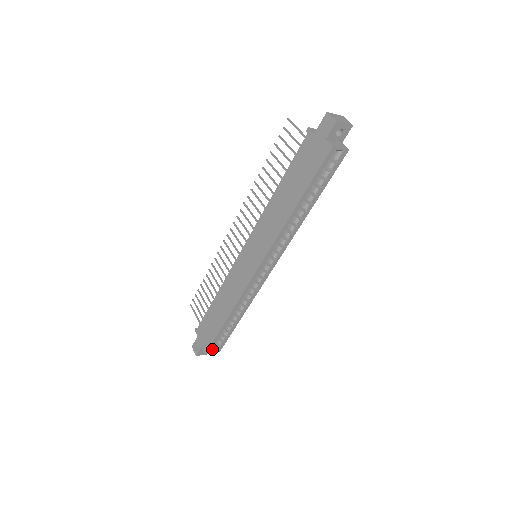
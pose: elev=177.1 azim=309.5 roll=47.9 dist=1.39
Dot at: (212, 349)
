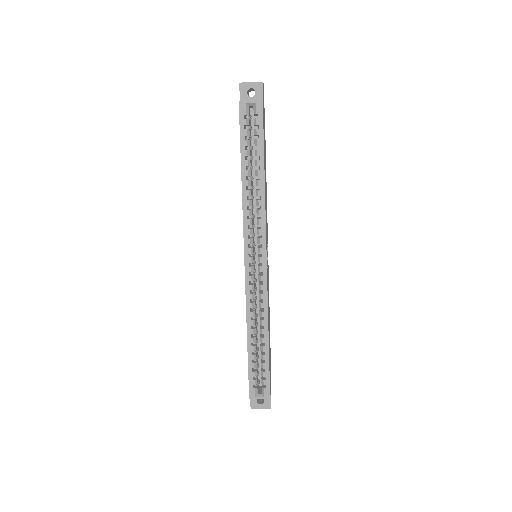
Dot at: (259, 393)
